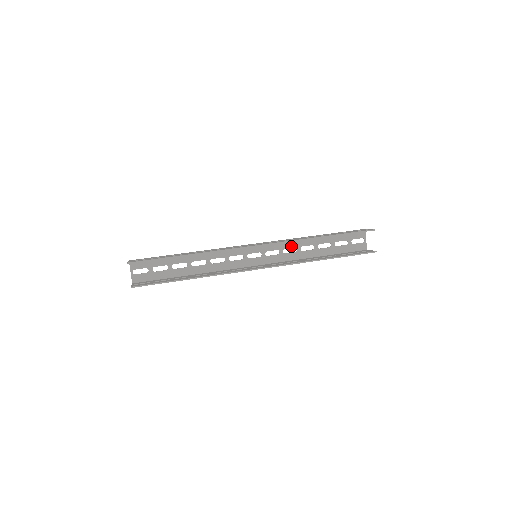
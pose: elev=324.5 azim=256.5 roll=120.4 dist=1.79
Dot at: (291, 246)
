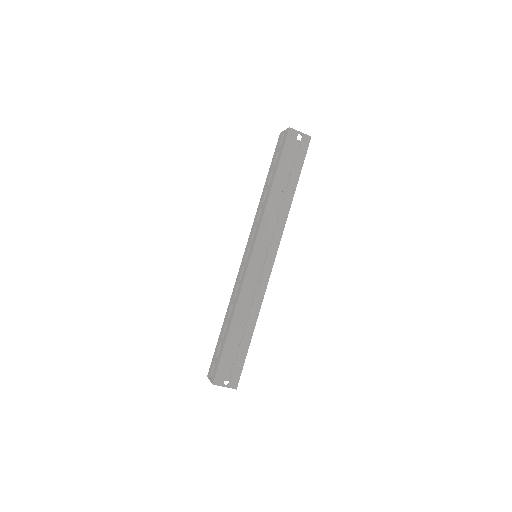
Dot at: occluded
